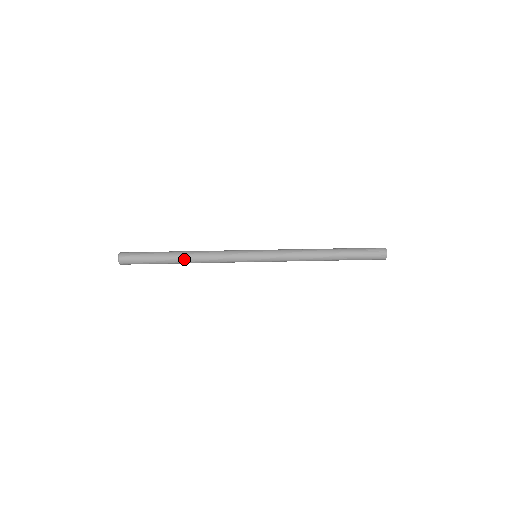
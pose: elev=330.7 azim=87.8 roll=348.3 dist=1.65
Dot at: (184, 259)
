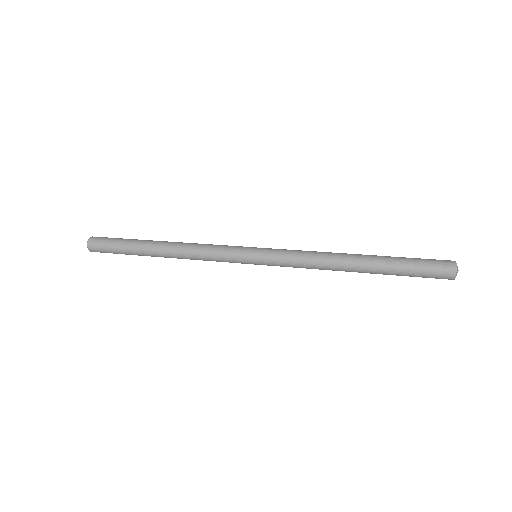
Dot at: (164, 243)
